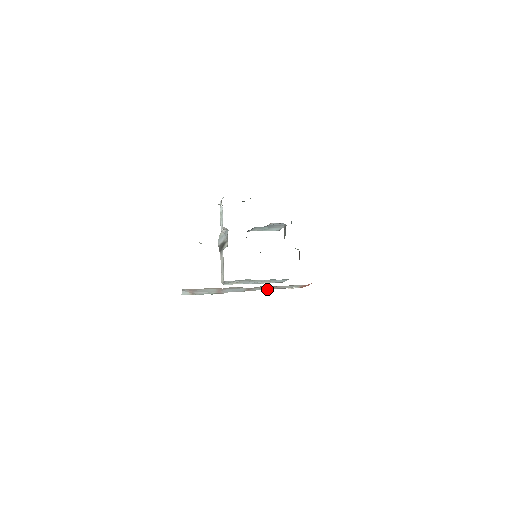
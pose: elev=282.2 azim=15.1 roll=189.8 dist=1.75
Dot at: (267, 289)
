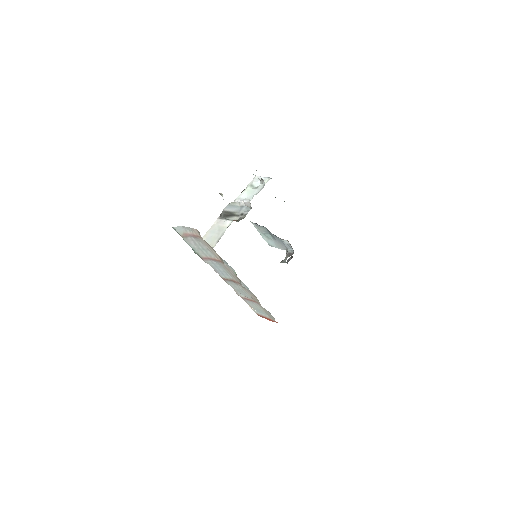
Dot at: (237, 292)
